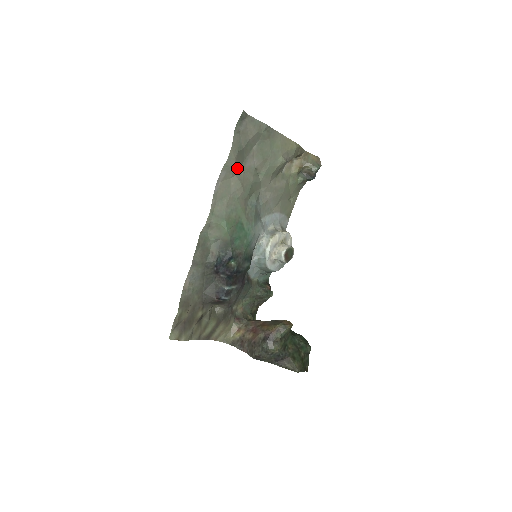
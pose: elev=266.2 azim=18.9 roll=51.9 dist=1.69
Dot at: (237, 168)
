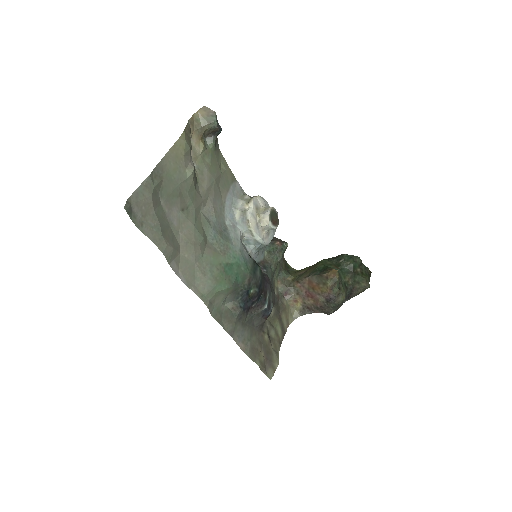
Dot at: (175, 242)
